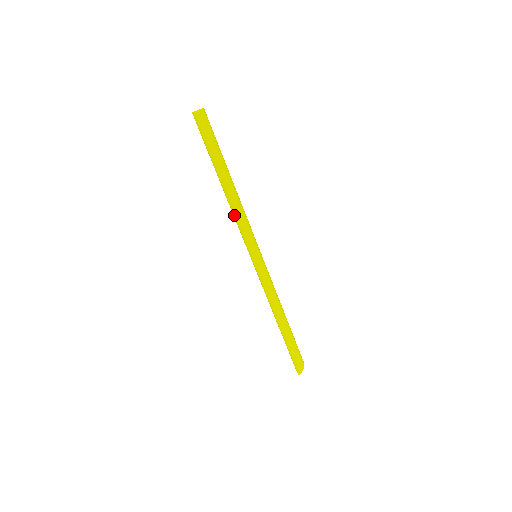
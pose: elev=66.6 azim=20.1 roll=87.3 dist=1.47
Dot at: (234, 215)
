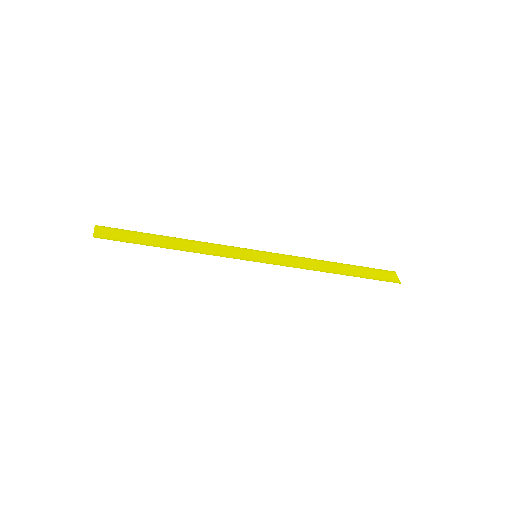
Dot at: occluded
